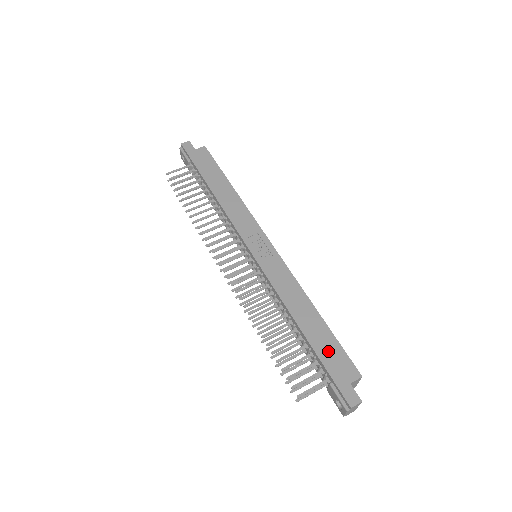
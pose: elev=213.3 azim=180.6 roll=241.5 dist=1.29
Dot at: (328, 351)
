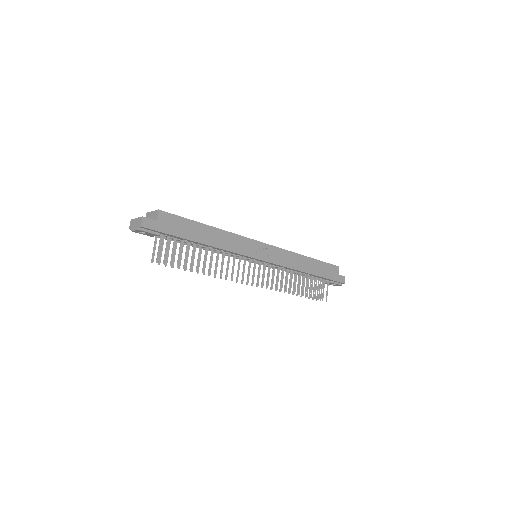
Dot at: (325, 271)
